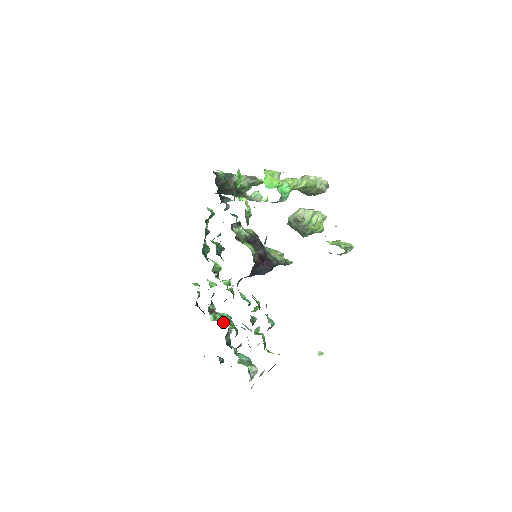
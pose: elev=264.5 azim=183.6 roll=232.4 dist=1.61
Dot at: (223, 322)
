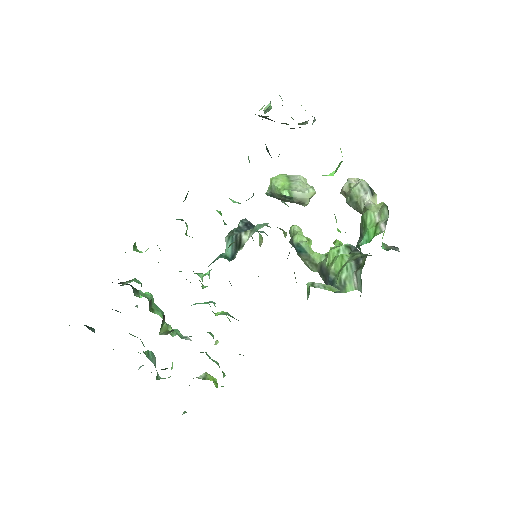
Dot at: (172, 336)
